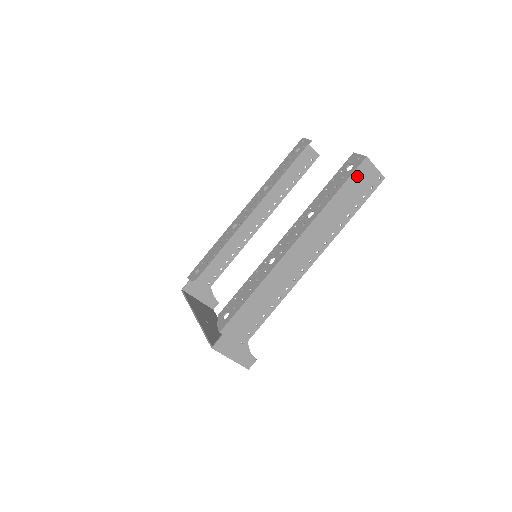
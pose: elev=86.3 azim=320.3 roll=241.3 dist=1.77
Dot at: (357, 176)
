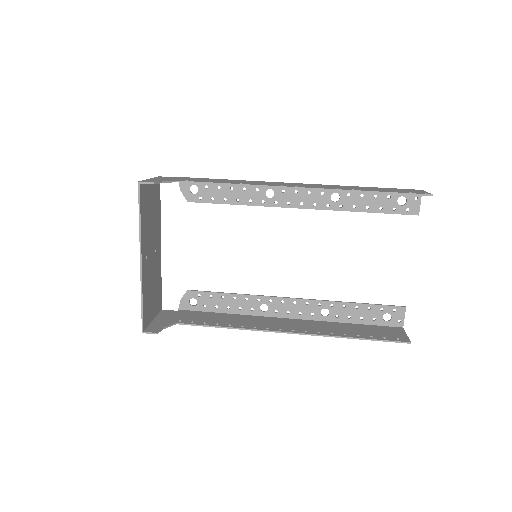
Dot at: occluded
